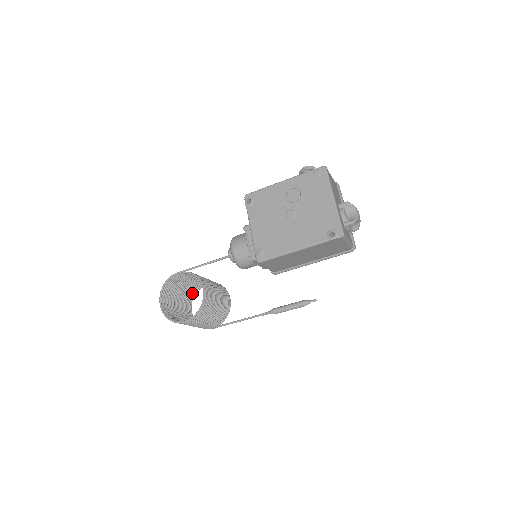
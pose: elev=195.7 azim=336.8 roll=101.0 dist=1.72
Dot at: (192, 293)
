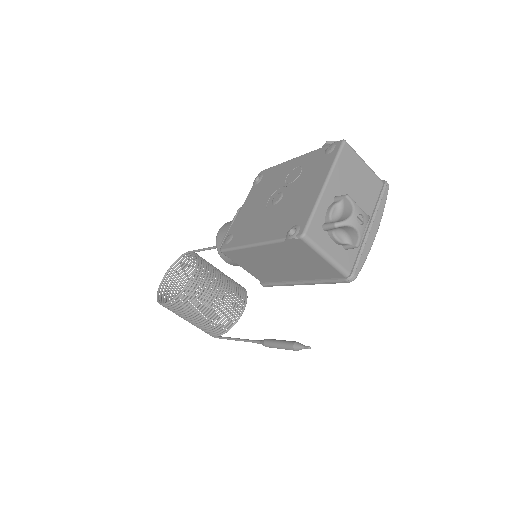
Dot at: occluded
